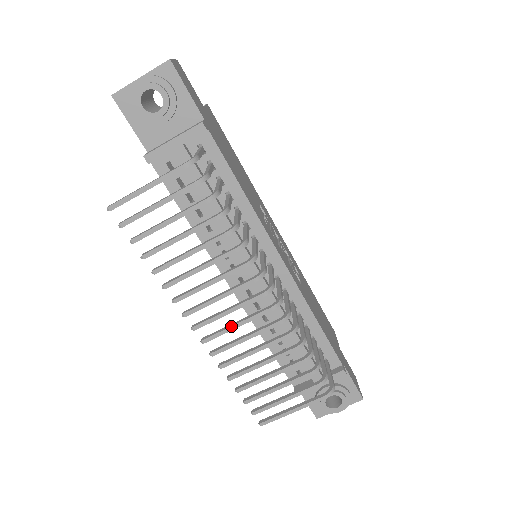
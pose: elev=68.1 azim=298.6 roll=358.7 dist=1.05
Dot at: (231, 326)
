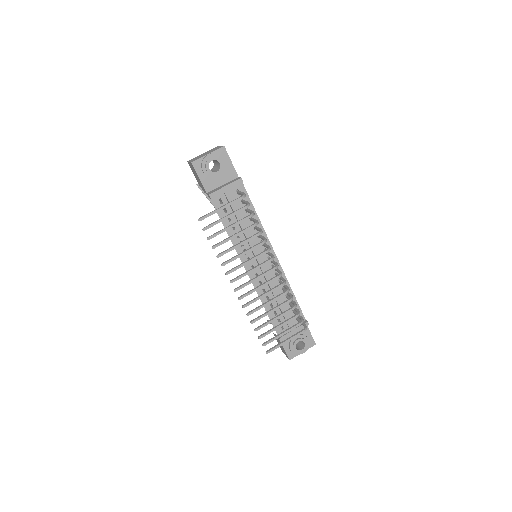
Dot at: (256, 288)
